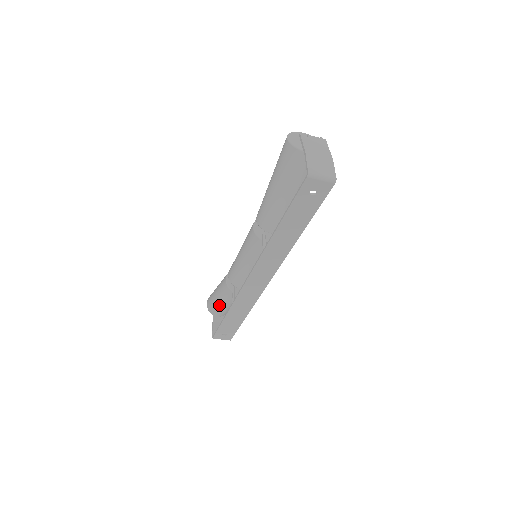
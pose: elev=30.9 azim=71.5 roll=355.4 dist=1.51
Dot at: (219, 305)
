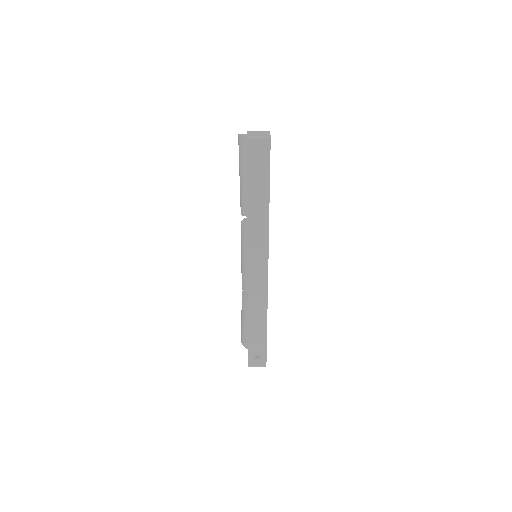
Dot at: (247, 330)
